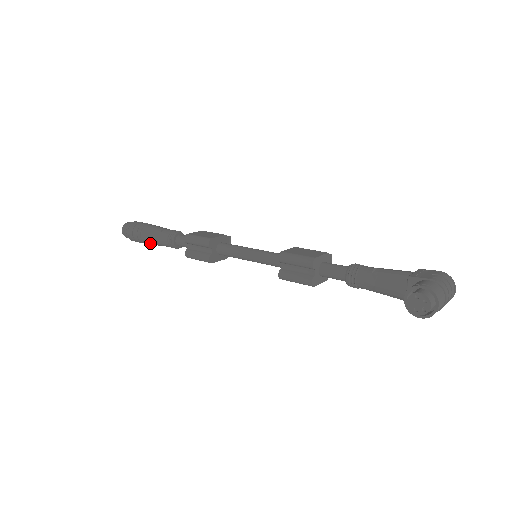
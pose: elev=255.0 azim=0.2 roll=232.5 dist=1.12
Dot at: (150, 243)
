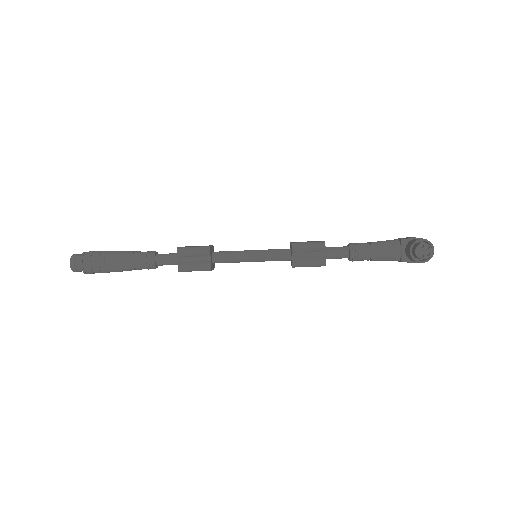
Dot at: (117, 269)
